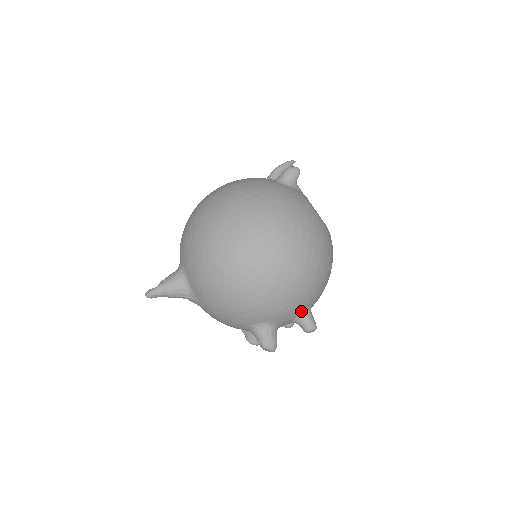
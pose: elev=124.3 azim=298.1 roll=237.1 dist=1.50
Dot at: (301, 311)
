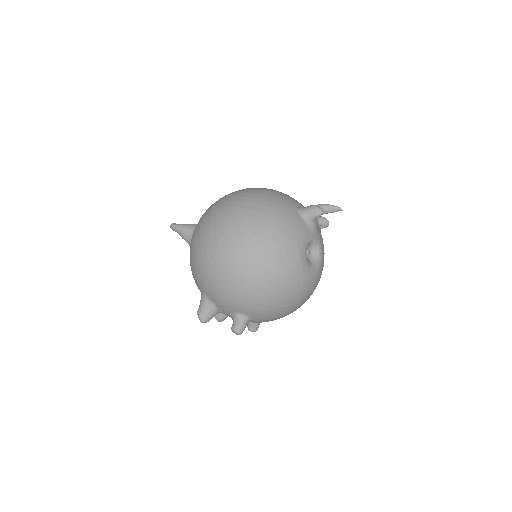
Dot at: (237, 311)
